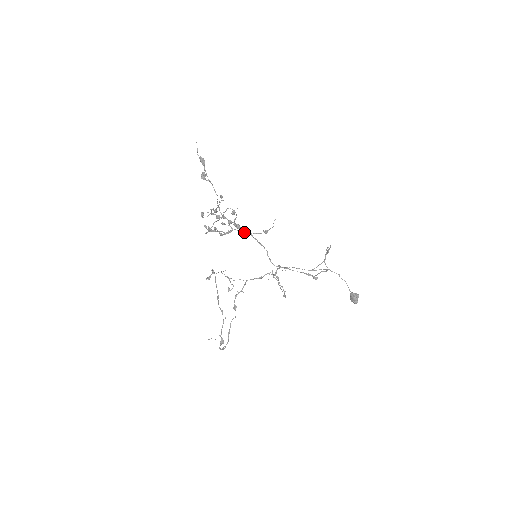
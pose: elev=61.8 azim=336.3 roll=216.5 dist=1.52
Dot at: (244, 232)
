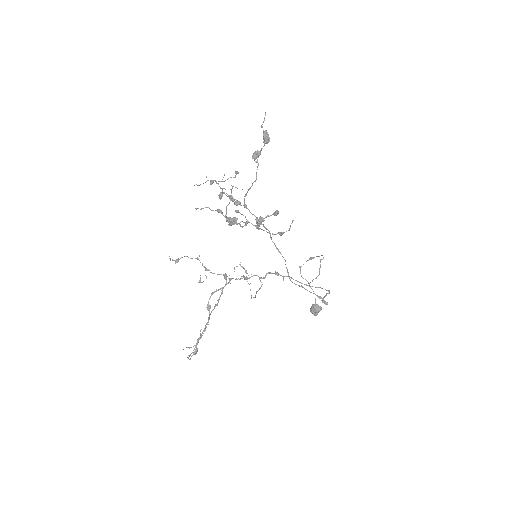
Dot at: (259, 229)
